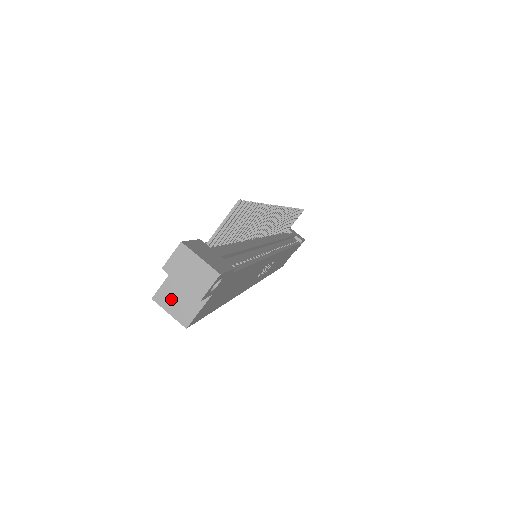
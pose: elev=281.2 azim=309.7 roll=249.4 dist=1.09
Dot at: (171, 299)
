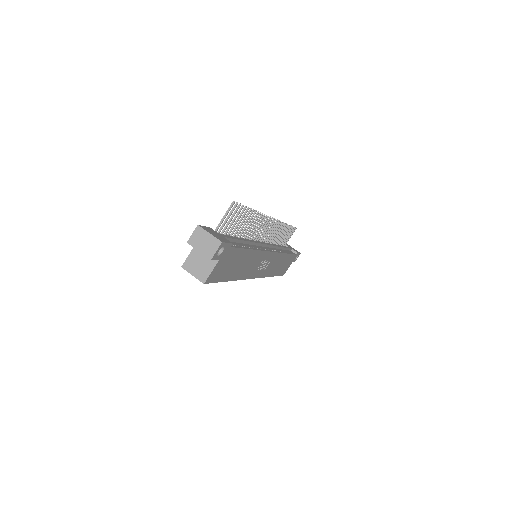
Dot at: (193, 266)
